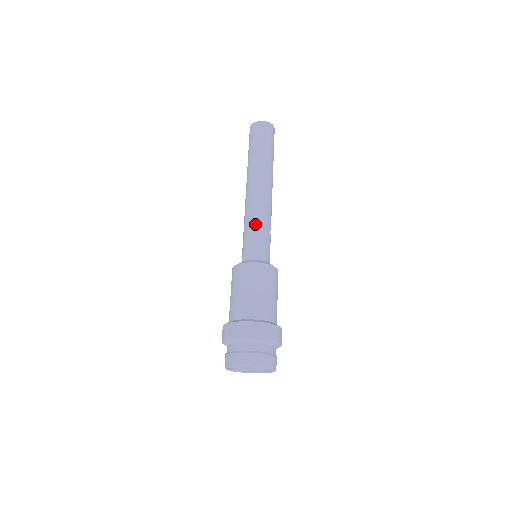
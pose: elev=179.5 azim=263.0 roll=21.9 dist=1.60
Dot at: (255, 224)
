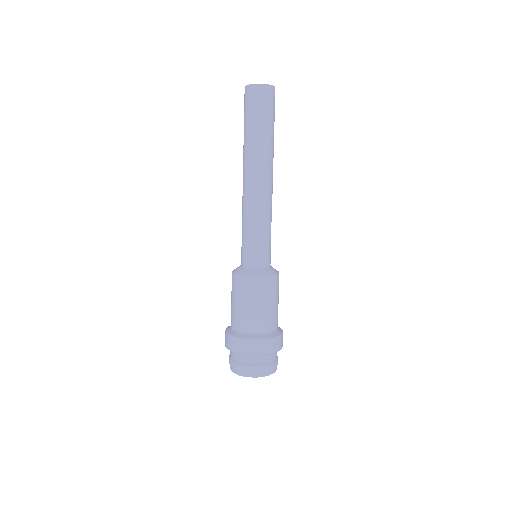
Dot at: (256, 227)
